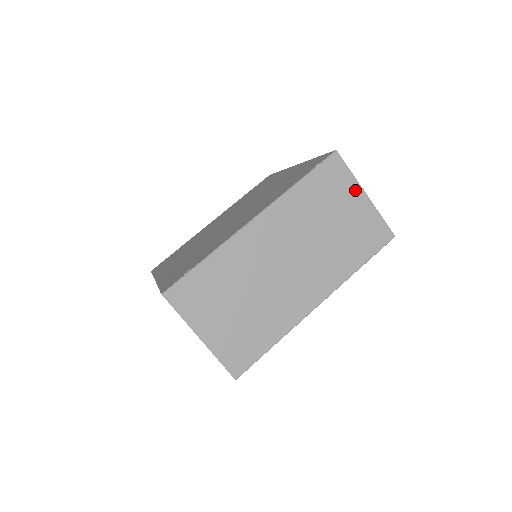
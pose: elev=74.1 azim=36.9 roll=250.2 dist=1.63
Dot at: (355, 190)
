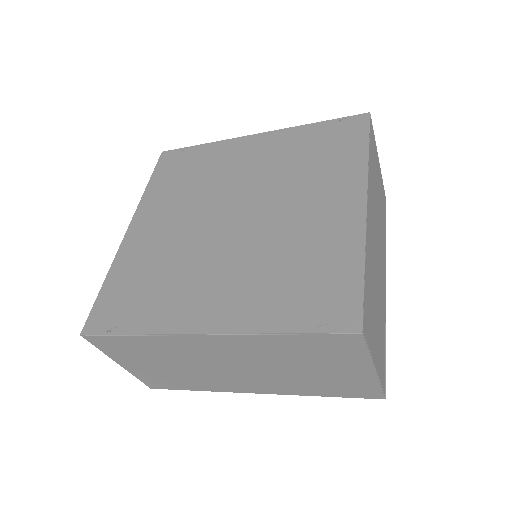
Dot at: (361, 363)
